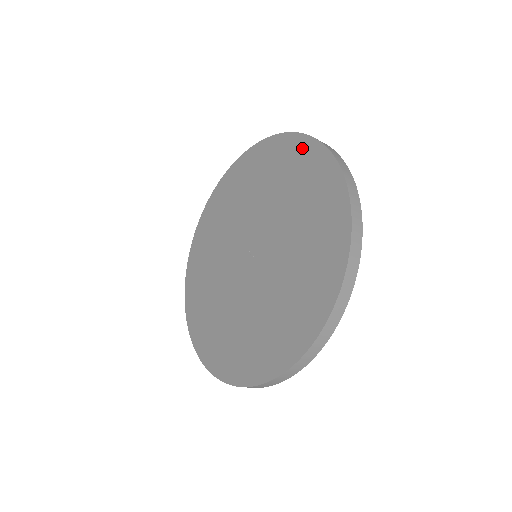
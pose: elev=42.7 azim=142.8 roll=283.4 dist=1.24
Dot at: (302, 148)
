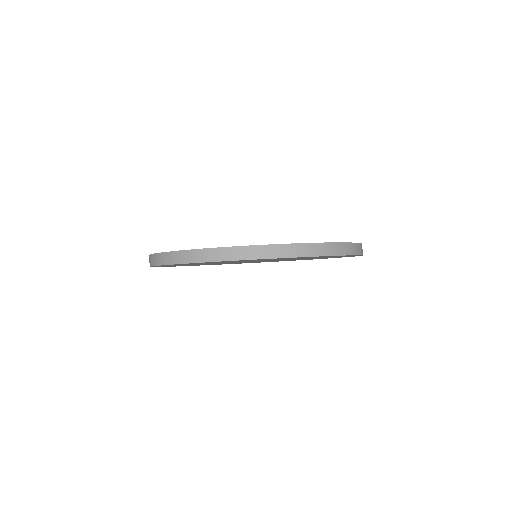
Dot at: occluded
